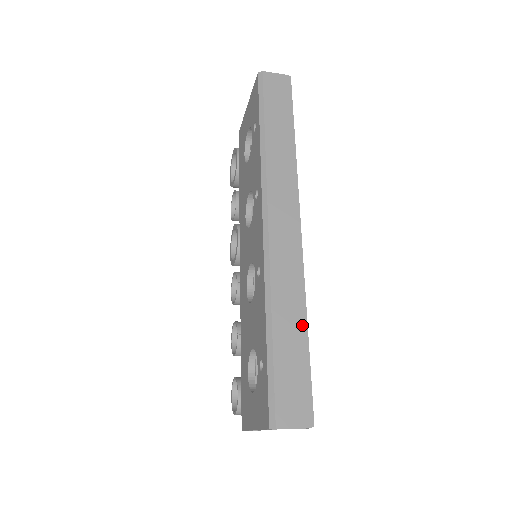
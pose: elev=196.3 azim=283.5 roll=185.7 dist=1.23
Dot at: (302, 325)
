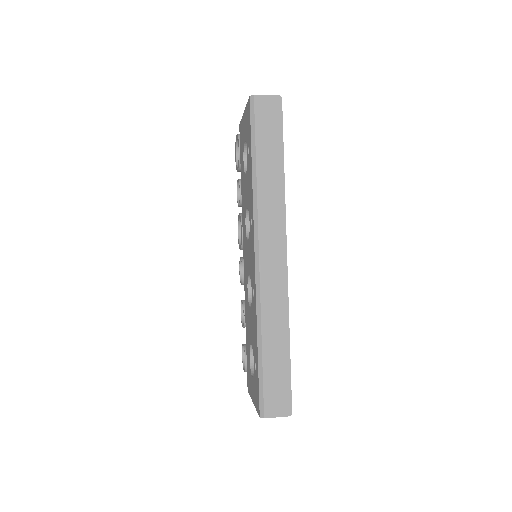
Dot at: (285, 342)
